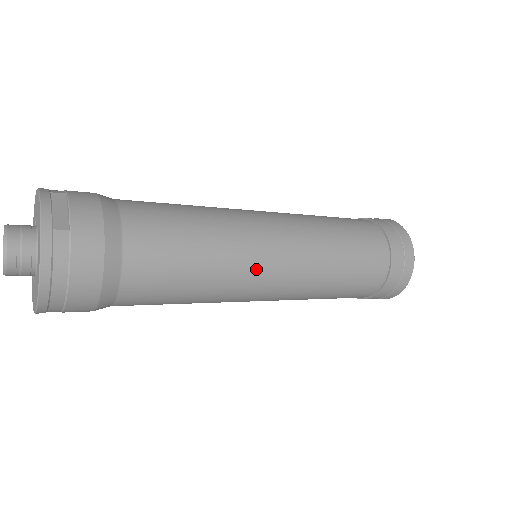
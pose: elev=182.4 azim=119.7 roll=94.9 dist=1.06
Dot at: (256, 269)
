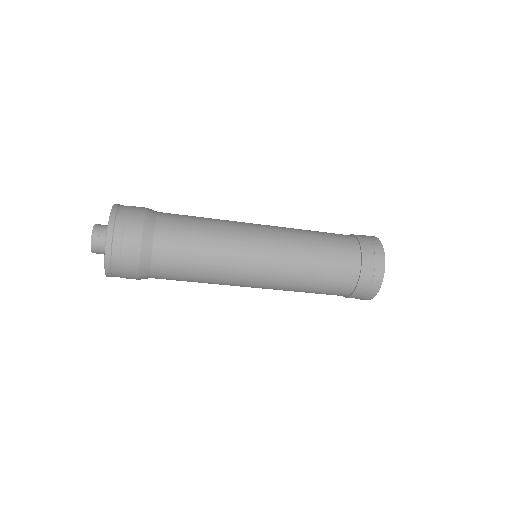
Dot at: (245, 229)
